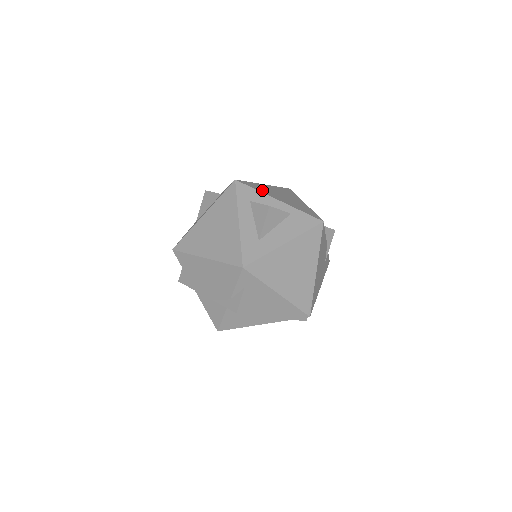
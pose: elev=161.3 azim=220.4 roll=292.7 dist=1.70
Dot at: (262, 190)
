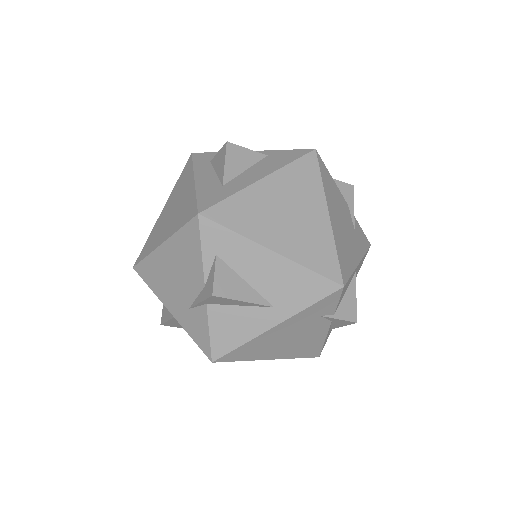
Dot at: occluded
